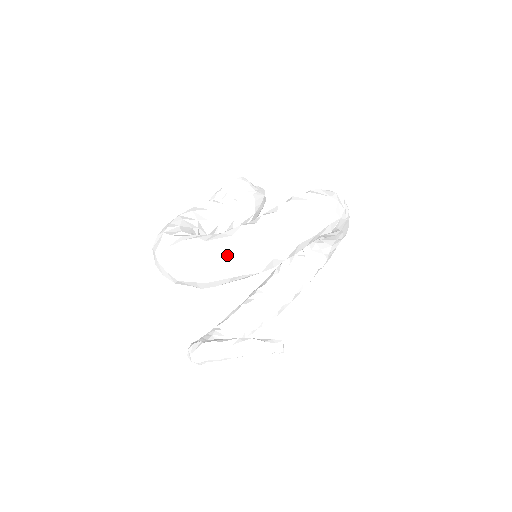
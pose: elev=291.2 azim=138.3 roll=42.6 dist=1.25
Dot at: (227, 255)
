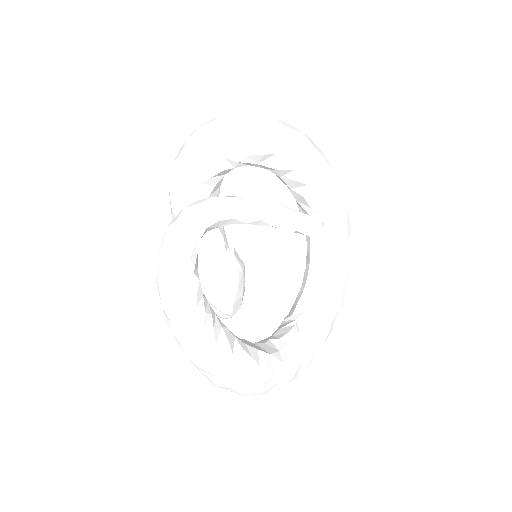
Dot at: occluded
